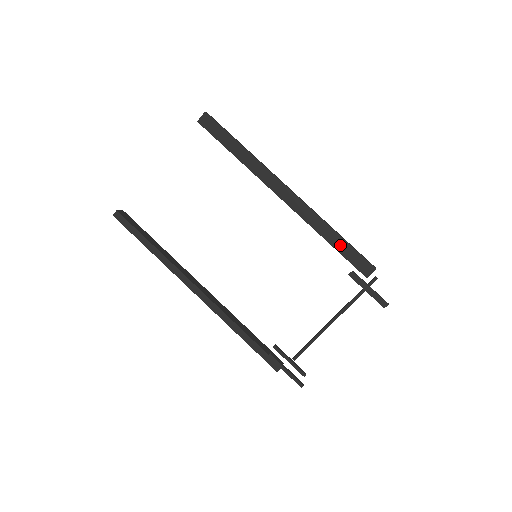
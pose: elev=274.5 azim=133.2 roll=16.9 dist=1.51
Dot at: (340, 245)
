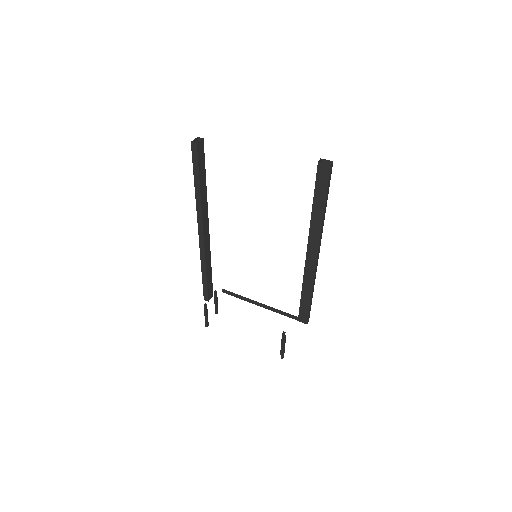
Dot at: (305, 301)
